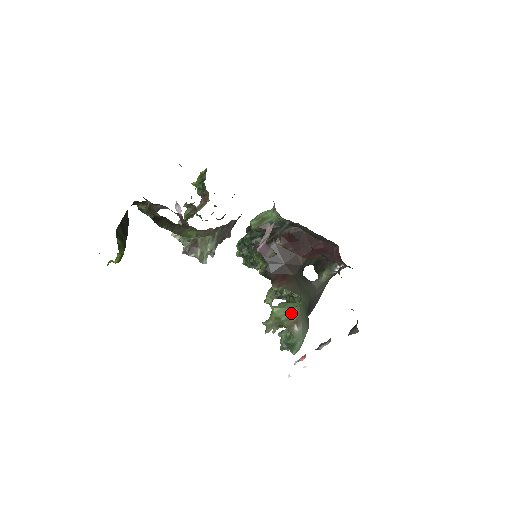
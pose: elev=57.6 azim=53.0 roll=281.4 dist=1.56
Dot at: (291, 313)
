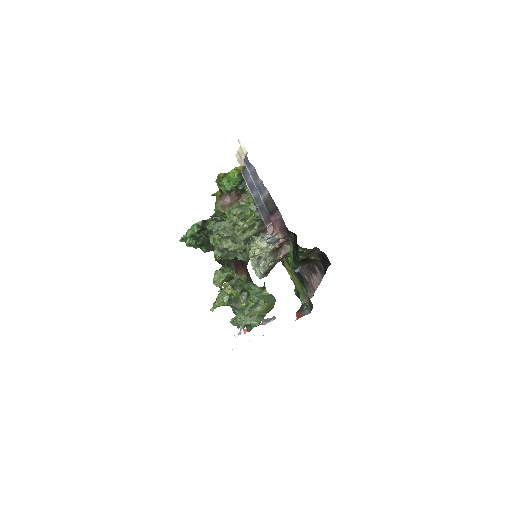
Dot at: occluded
